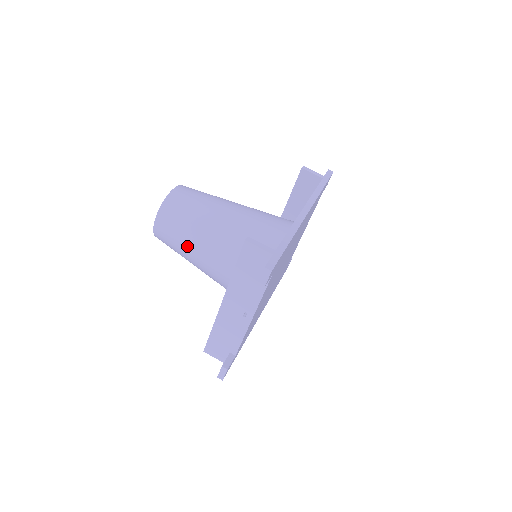
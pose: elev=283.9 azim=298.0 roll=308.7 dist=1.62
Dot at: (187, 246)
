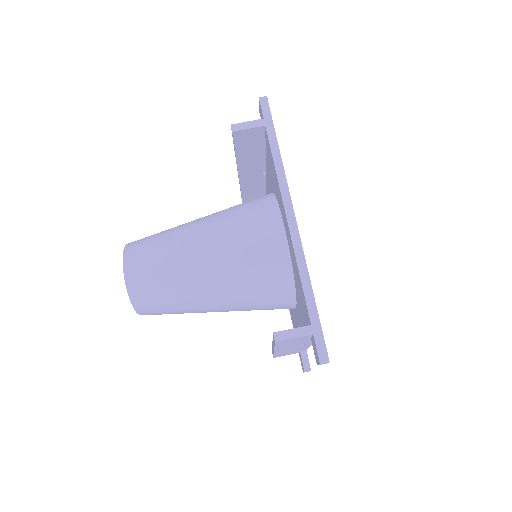
Dot at: (190, 312)
